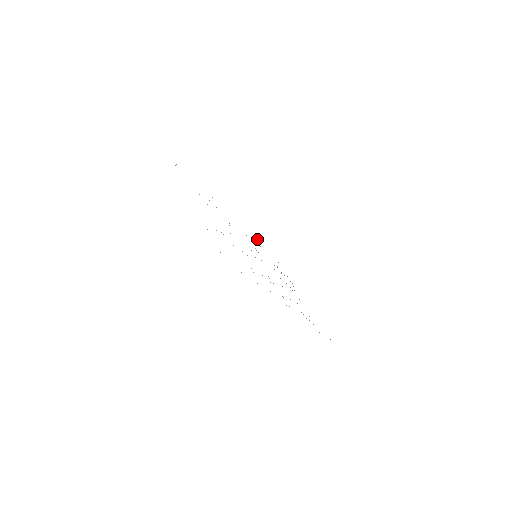
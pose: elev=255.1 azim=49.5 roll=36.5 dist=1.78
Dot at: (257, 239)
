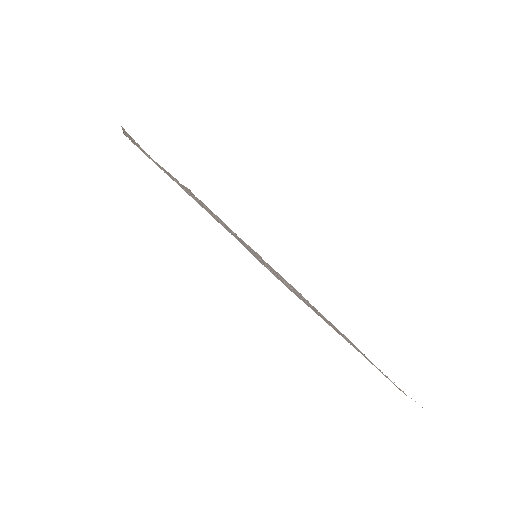
Dot at: (278, 279)
